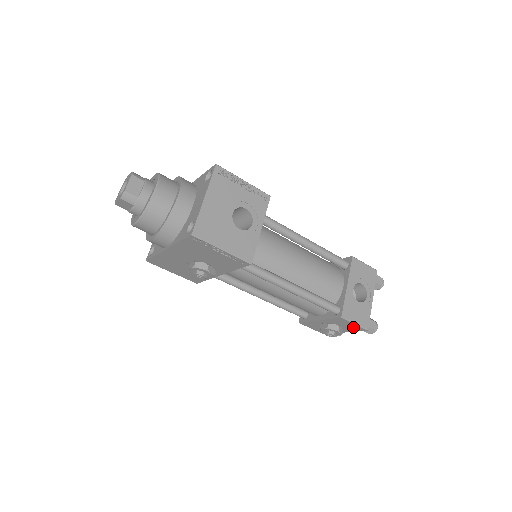
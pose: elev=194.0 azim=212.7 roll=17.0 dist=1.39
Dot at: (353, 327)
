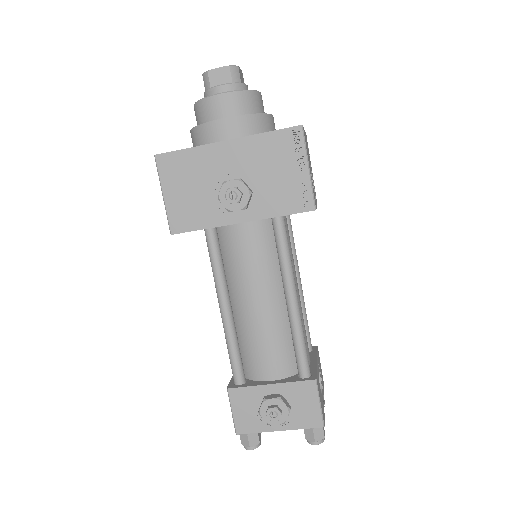
Dot at: (309, 414)
